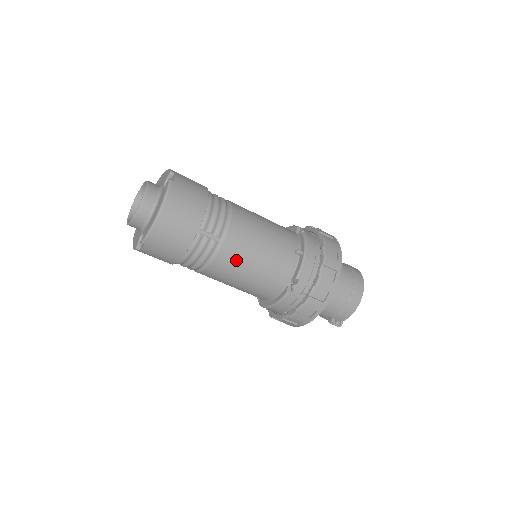
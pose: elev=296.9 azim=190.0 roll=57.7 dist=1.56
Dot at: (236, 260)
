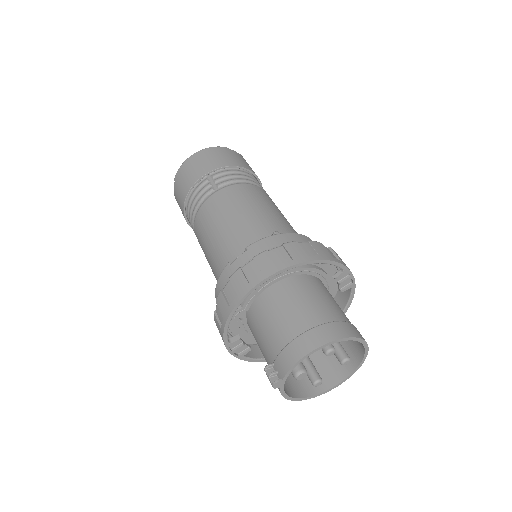
Dot at: (215, 212)
